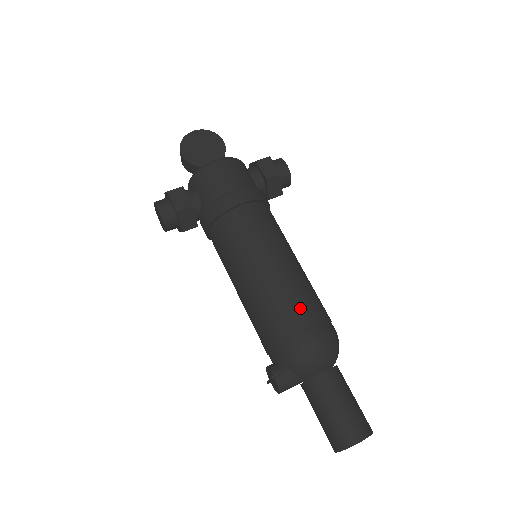
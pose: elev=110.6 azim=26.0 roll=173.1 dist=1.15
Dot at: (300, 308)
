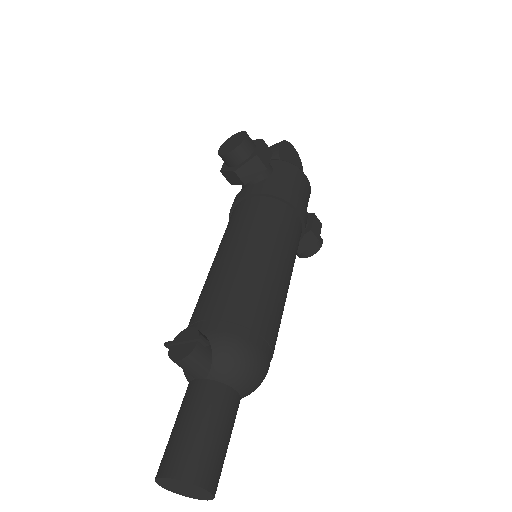
Dot at: (274, 320)
